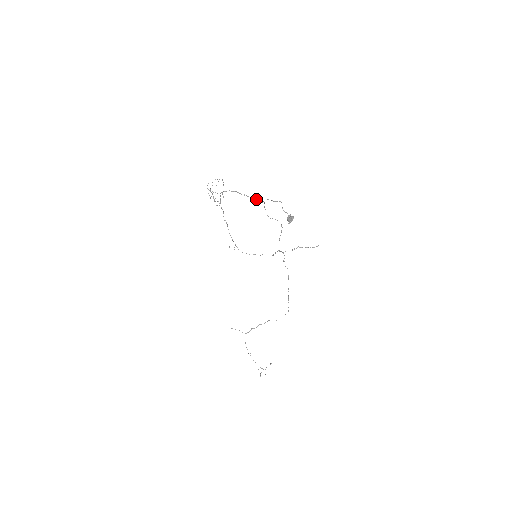
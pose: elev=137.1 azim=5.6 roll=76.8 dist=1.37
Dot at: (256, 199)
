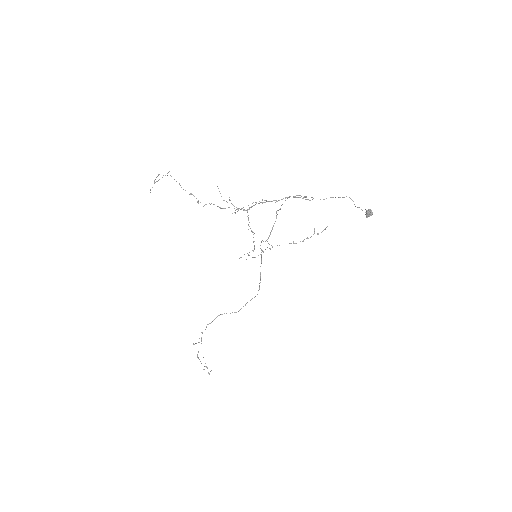
Dot at: occluded
